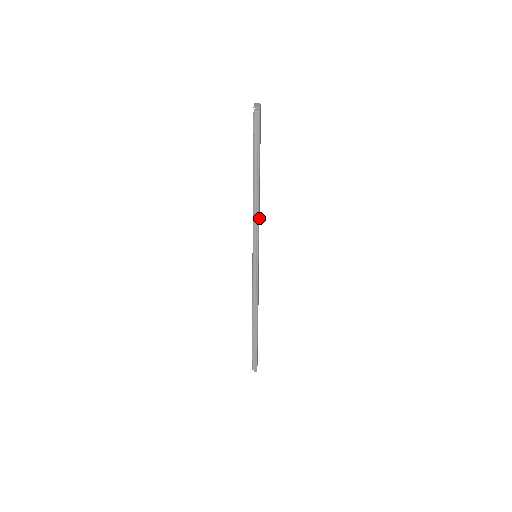
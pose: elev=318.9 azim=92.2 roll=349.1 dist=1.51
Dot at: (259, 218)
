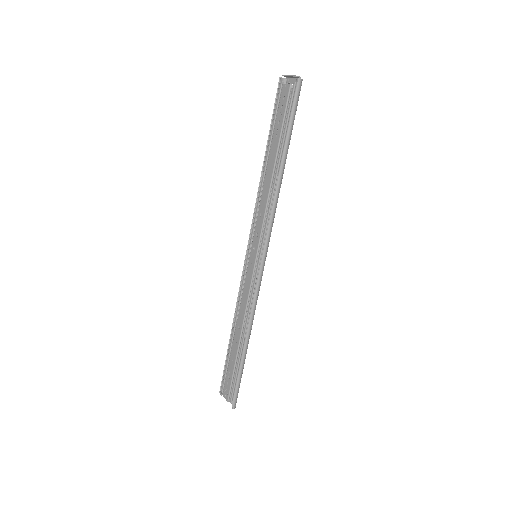
Dot at: occluded
